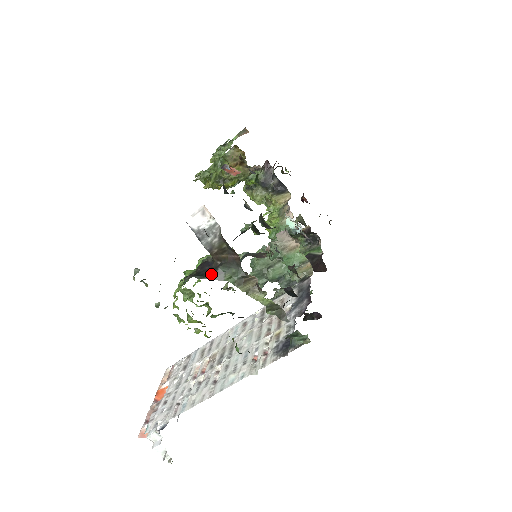
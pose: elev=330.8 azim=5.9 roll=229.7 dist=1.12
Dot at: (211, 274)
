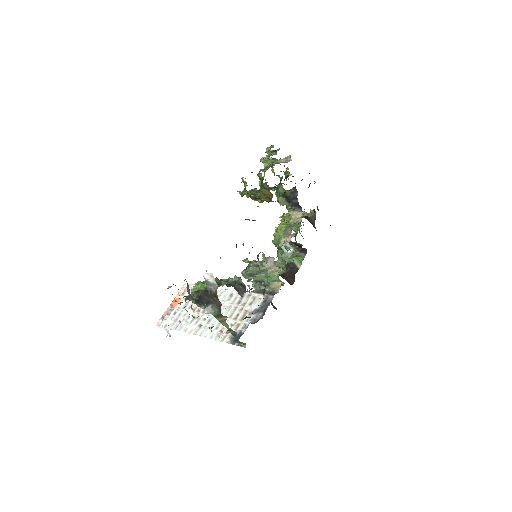
Dot at: (205, 306)
